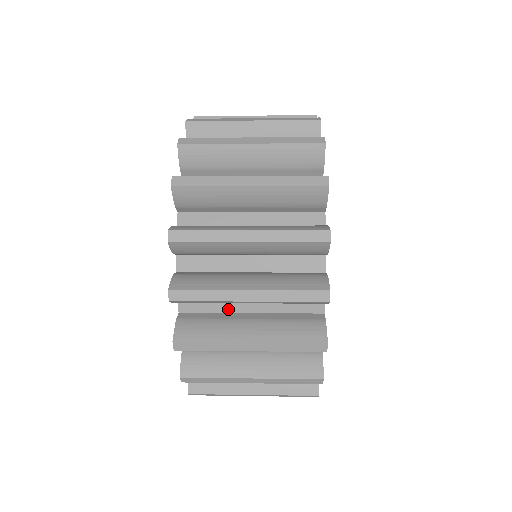
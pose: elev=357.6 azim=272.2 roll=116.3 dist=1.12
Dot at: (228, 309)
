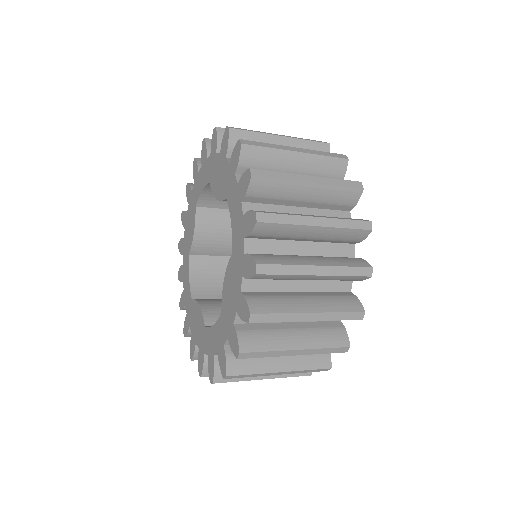
Dot at: occluded
